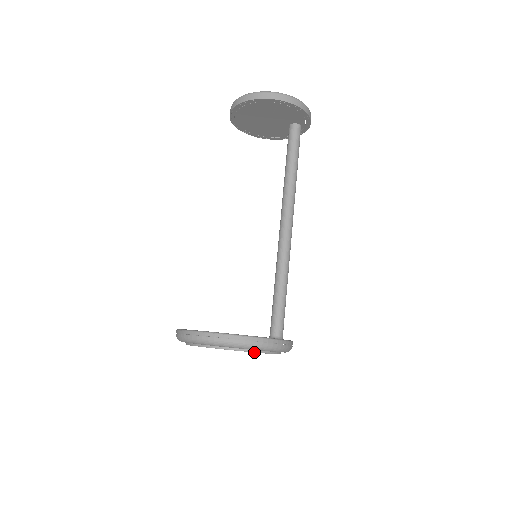
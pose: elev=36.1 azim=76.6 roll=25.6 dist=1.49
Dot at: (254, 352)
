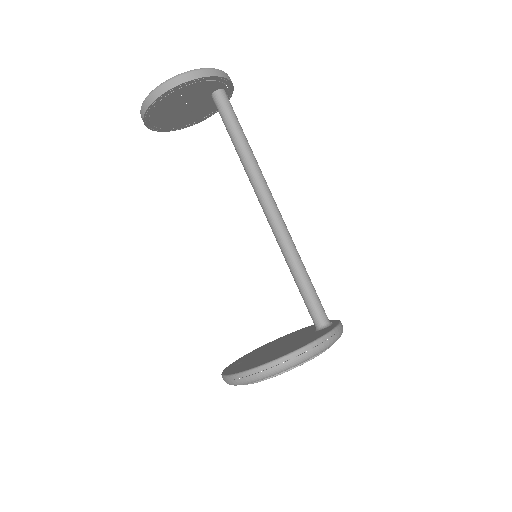
Dot at: occluded
